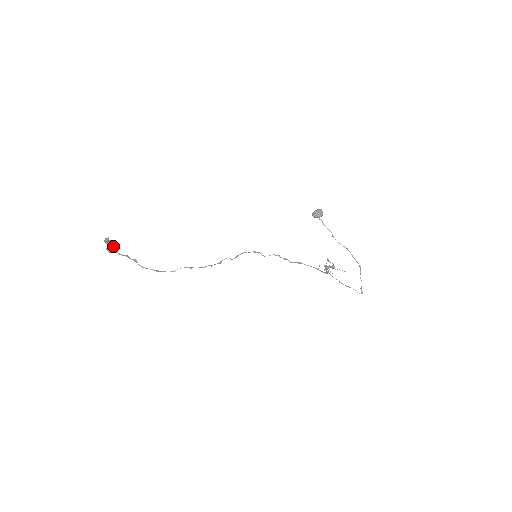
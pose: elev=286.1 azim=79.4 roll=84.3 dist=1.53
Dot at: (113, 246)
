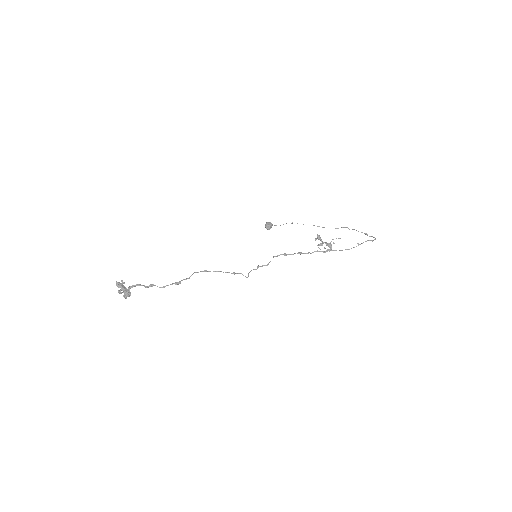
Dot at: (127, 289)
